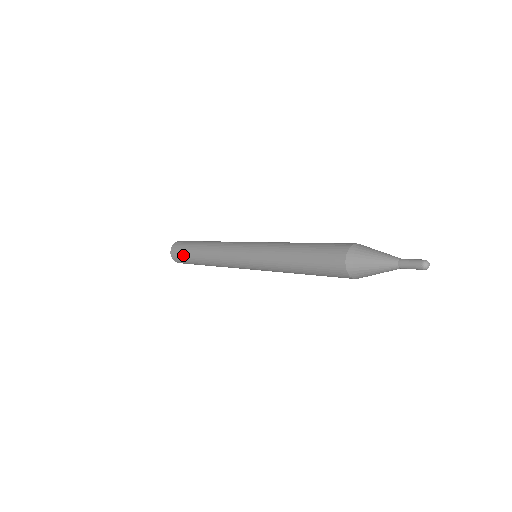
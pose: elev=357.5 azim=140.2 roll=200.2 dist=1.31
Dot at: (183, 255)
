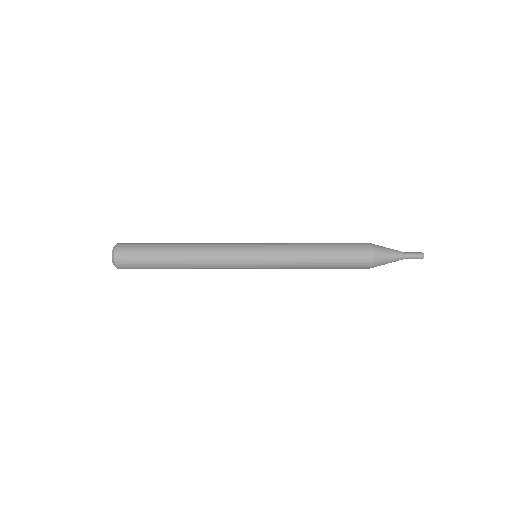
Dot at: (144, 248)
